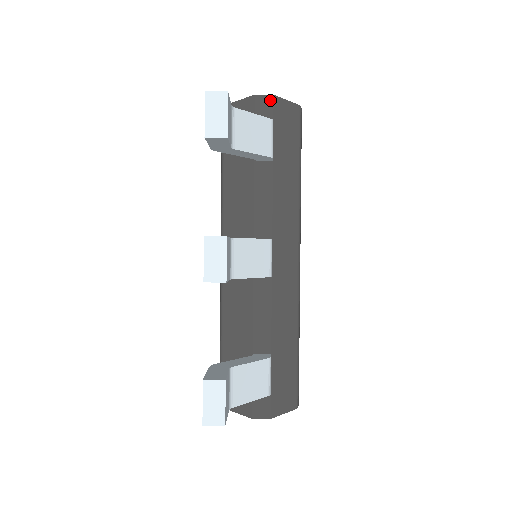
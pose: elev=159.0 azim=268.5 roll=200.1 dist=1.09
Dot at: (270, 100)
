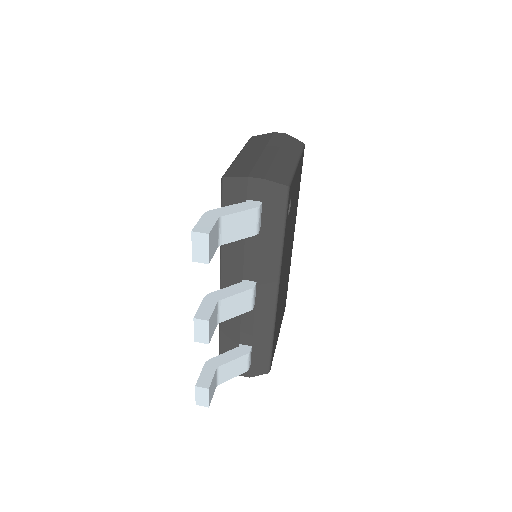
Dot at: (261, 183)
